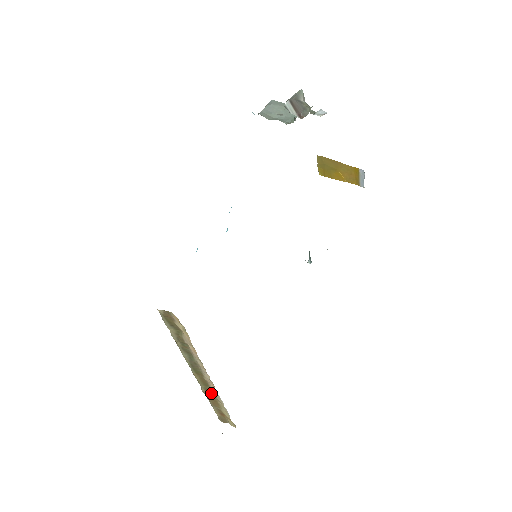
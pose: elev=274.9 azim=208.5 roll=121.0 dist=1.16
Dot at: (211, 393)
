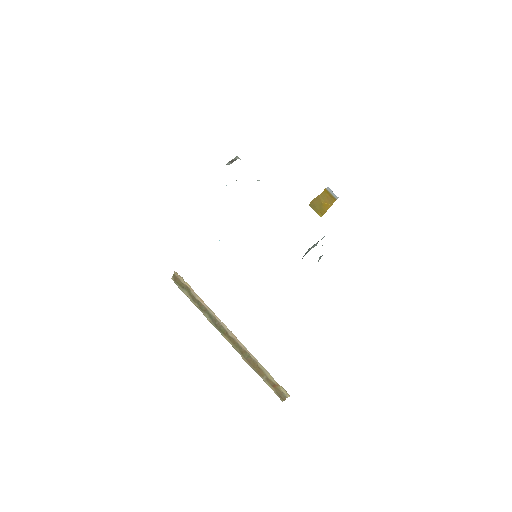
Dot at: (247, 356)
